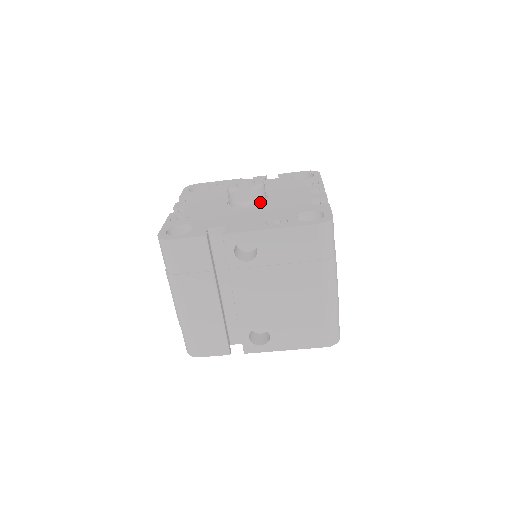
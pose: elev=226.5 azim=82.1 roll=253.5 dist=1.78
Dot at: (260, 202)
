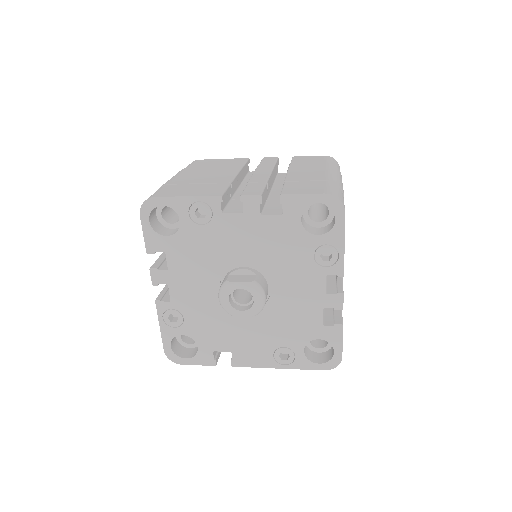
Dot at: occluded
